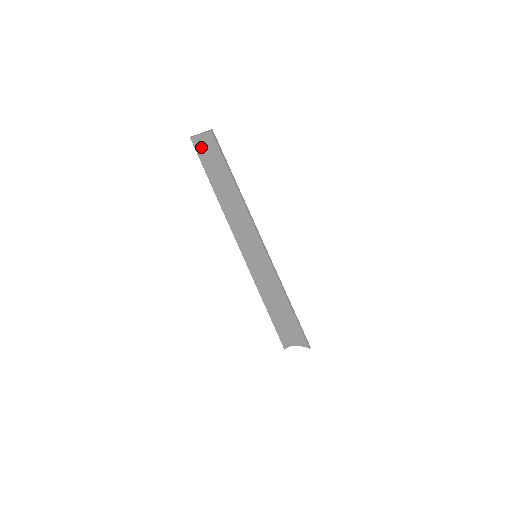
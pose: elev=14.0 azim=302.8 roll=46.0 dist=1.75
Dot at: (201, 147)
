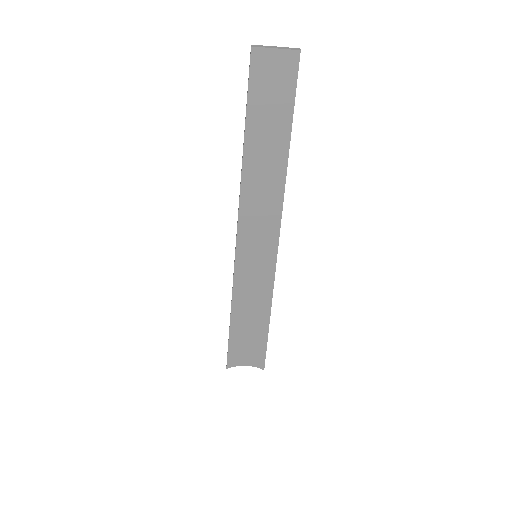
Dot at: (264, 71)
